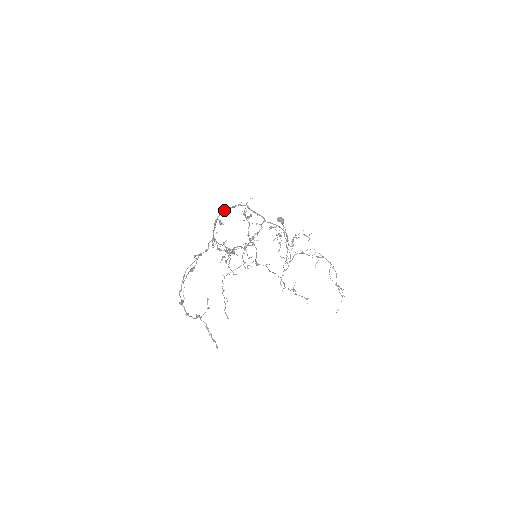
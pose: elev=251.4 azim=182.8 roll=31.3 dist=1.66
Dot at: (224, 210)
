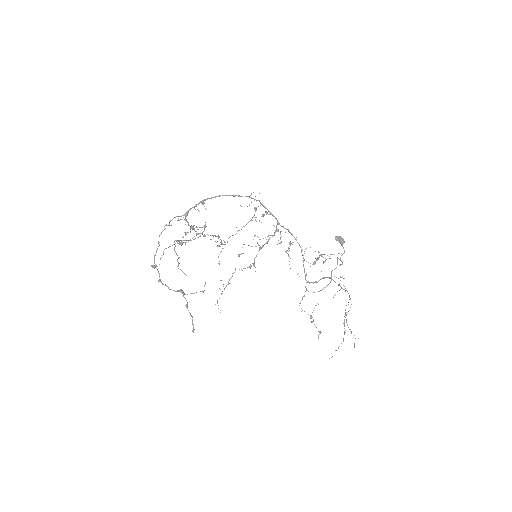
Dot at: (222, 195)
